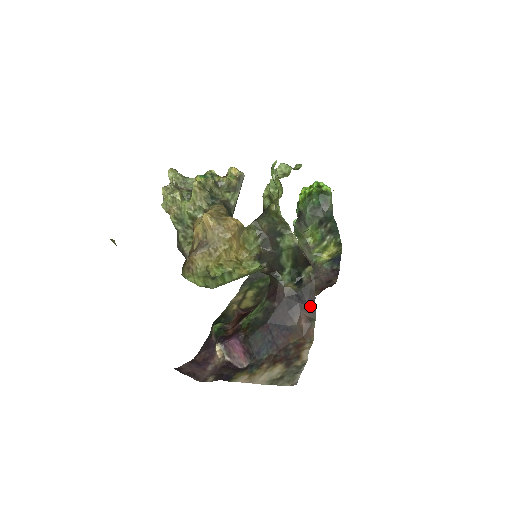
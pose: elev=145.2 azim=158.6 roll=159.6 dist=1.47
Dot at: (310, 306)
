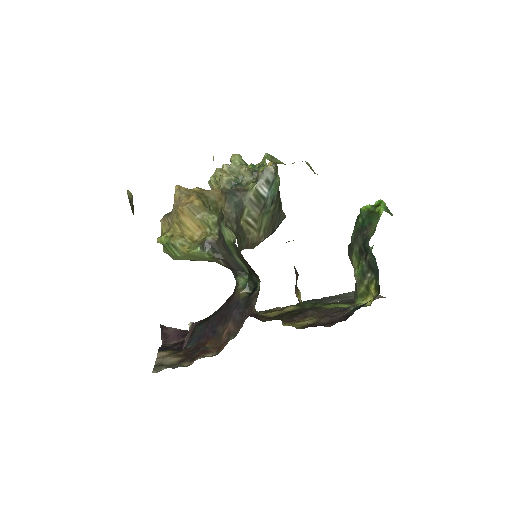
Dot at: (240, 320)
